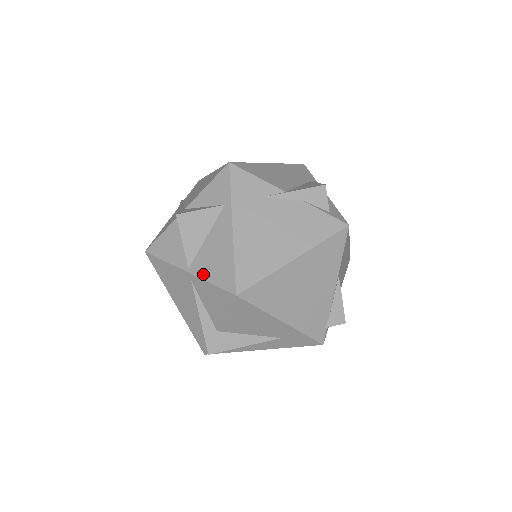
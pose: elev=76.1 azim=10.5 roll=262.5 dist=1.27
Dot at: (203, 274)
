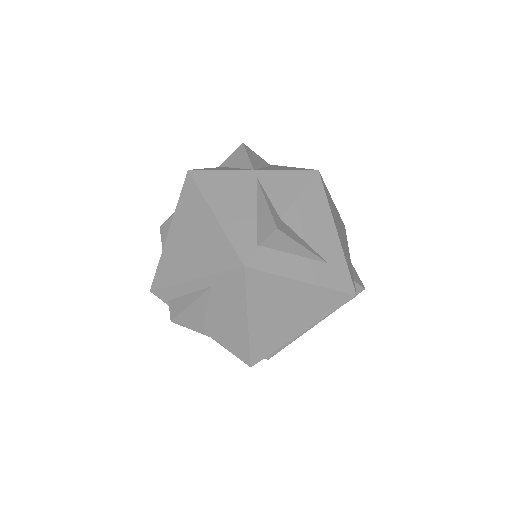
Dot at: (274, 169)
